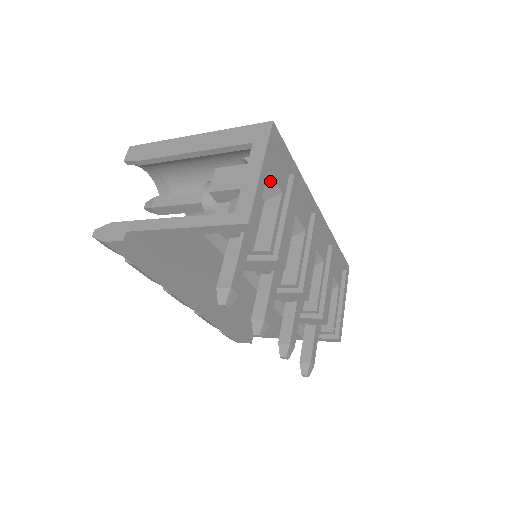
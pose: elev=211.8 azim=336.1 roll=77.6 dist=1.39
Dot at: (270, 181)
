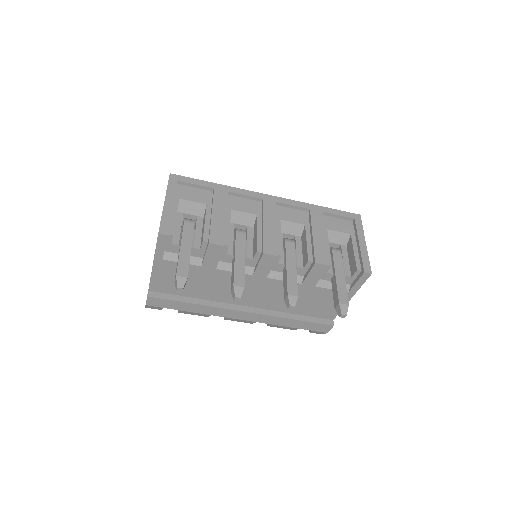
Dot at: (191, 204)
